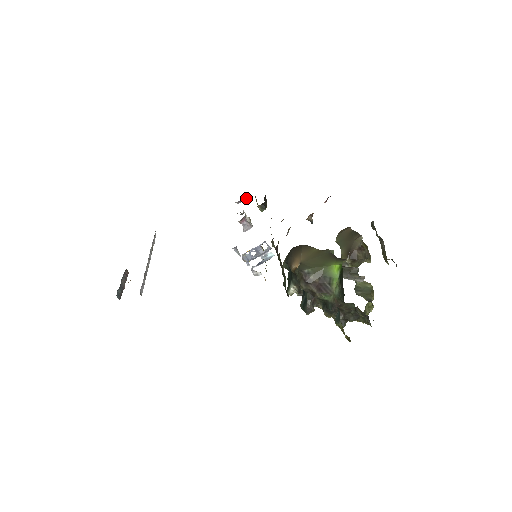
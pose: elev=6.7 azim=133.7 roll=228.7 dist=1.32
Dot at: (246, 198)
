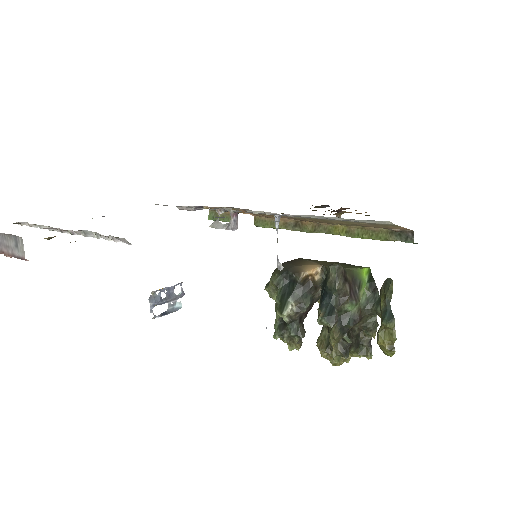
Dot at: occluded
